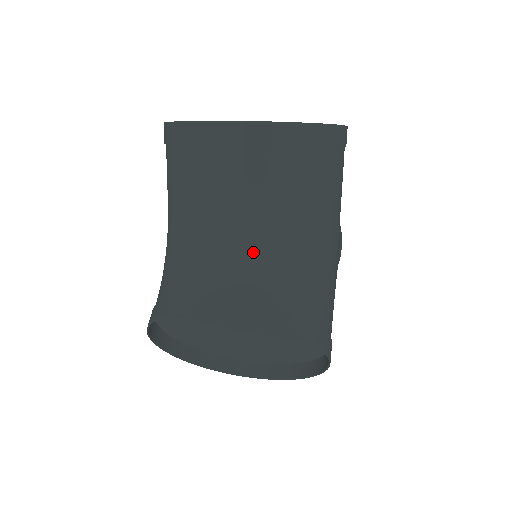
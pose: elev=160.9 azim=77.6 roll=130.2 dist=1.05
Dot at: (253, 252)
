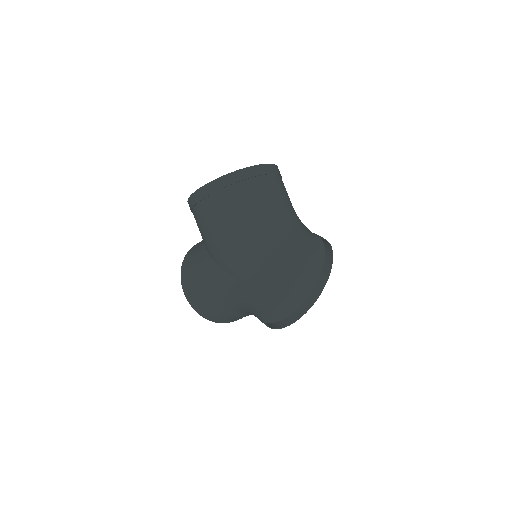
Dot at: (293, 219)
